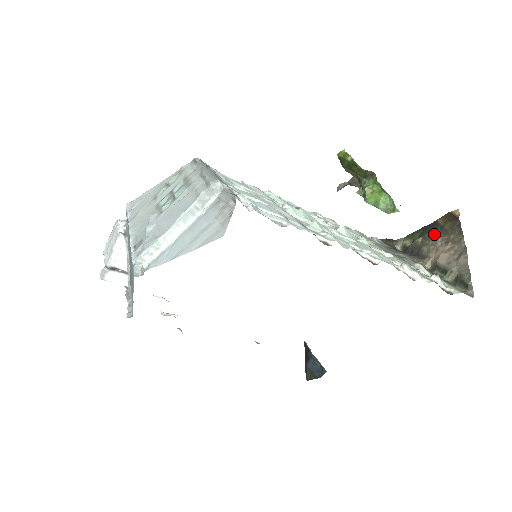
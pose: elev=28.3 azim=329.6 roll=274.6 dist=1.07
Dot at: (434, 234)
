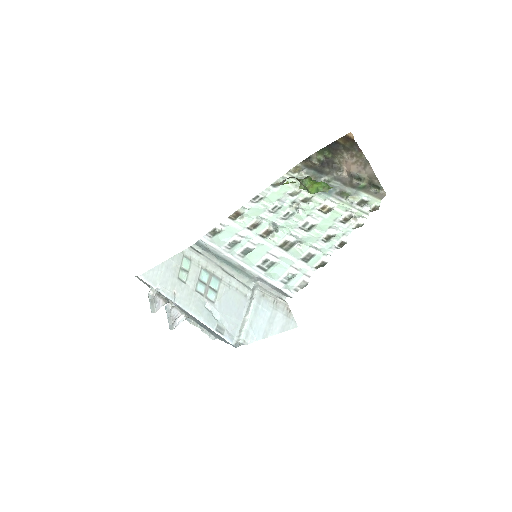
Dot at: (339, 151)
